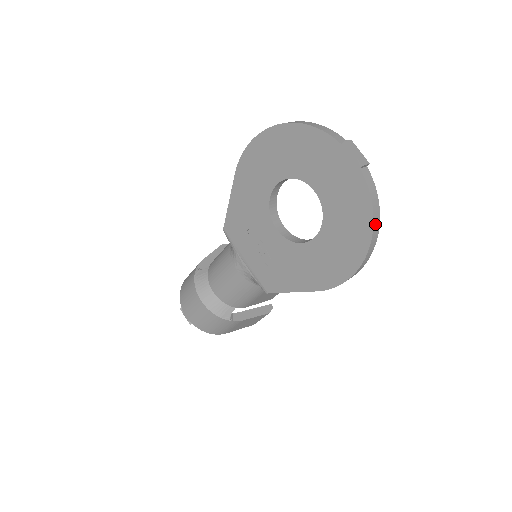
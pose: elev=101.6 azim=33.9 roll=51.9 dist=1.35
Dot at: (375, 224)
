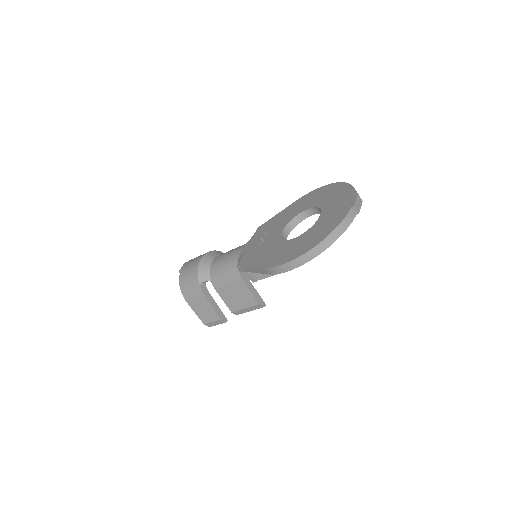
Dot at: (330, 238)
